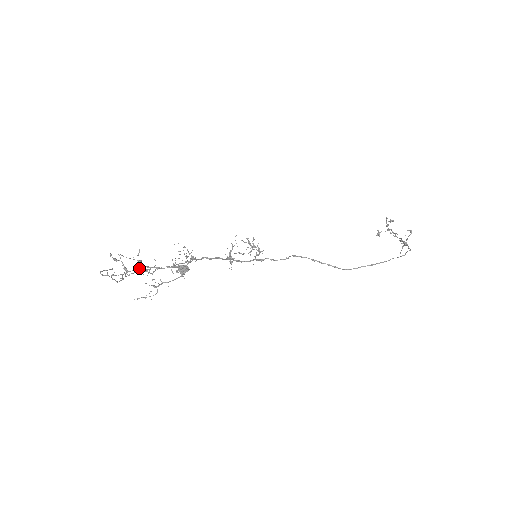
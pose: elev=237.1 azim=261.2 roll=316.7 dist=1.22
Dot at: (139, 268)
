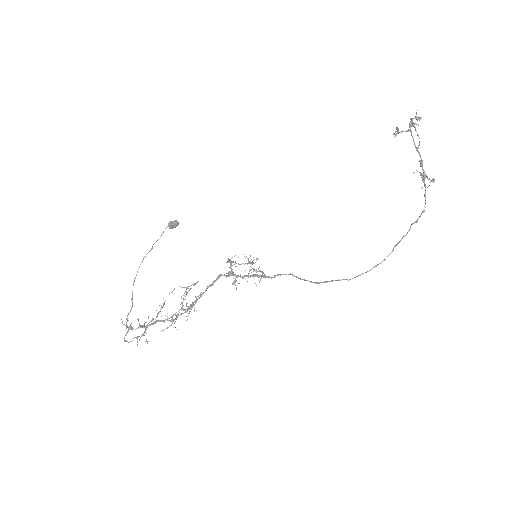
Dot at: (154, 323)
